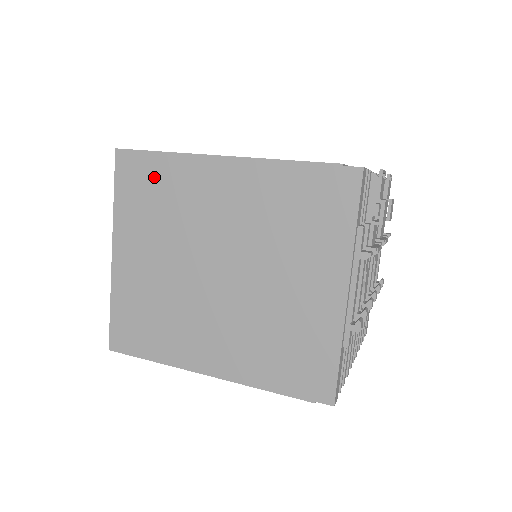
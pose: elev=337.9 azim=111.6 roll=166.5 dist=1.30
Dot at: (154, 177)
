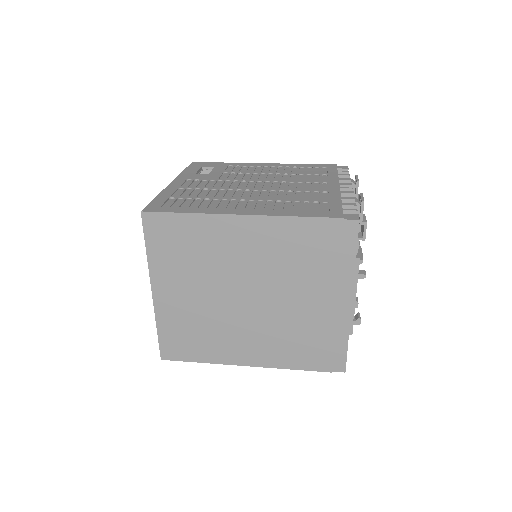
Dot at: (182, 233)
